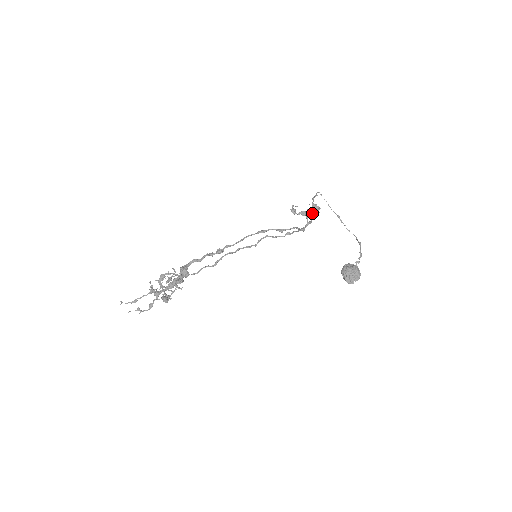
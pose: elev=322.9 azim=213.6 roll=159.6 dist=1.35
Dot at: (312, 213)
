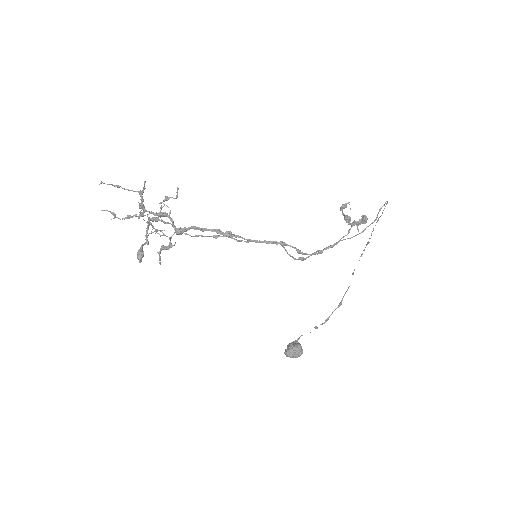
Dot at: (353, 225)
